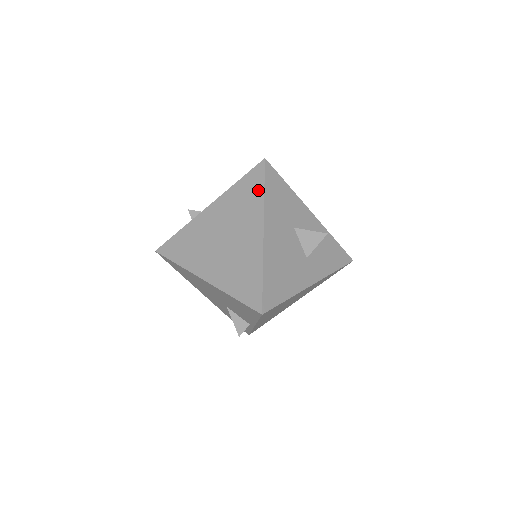
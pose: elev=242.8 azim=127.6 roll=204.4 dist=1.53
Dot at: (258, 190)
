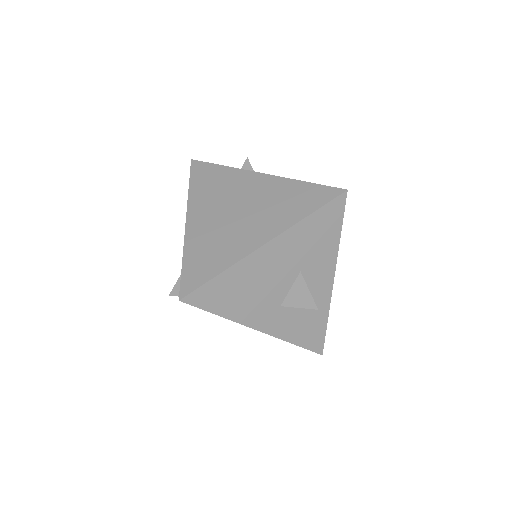
Dot at: (308, 207)
